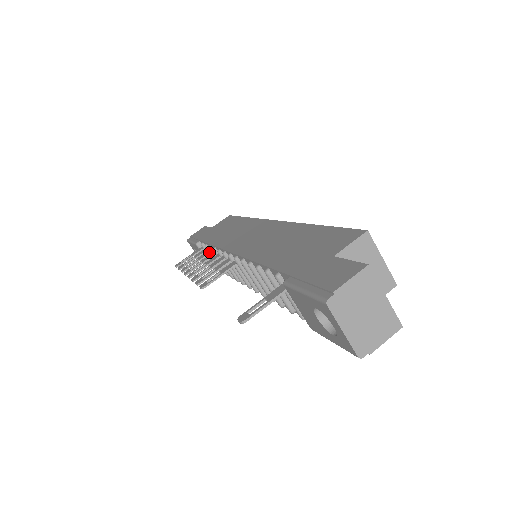
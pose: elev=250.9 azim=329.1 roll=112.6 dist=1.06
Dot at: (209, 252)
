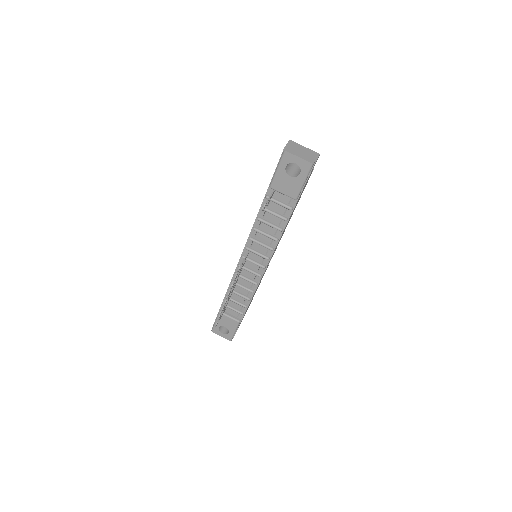
Dot at: occluded
